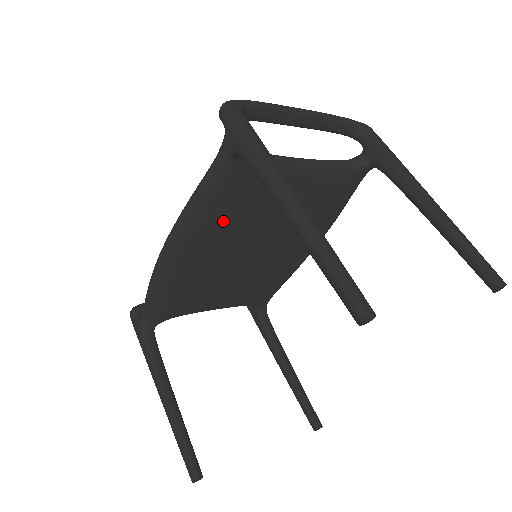
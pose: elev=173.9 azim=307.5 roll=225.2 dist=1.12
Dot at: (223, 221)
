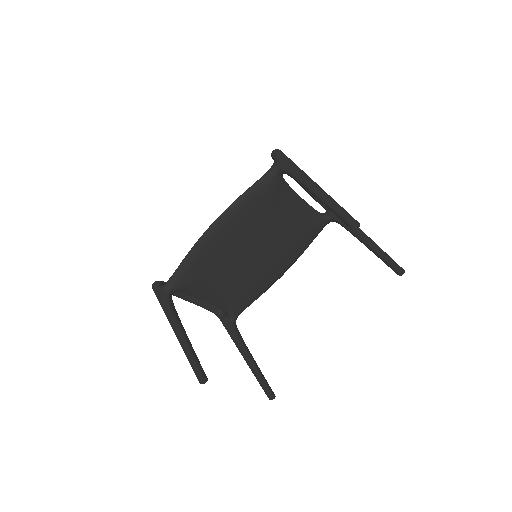
Dot at: (253, 216)
